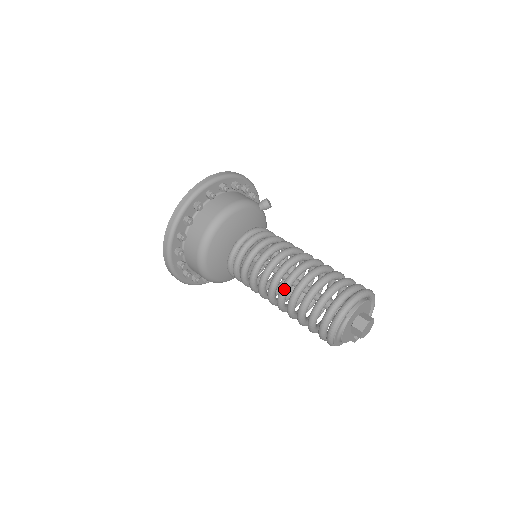
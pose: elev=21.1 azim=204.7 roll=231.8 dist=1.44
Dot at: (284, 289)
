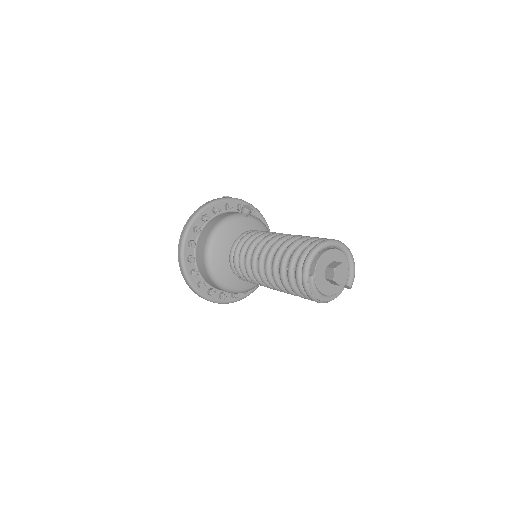
Dot at: (267, 276)
